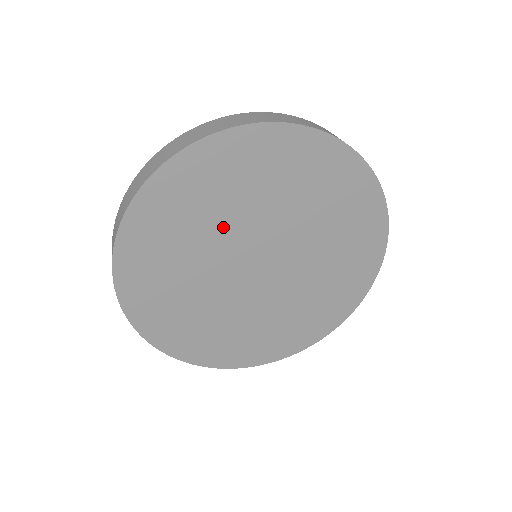
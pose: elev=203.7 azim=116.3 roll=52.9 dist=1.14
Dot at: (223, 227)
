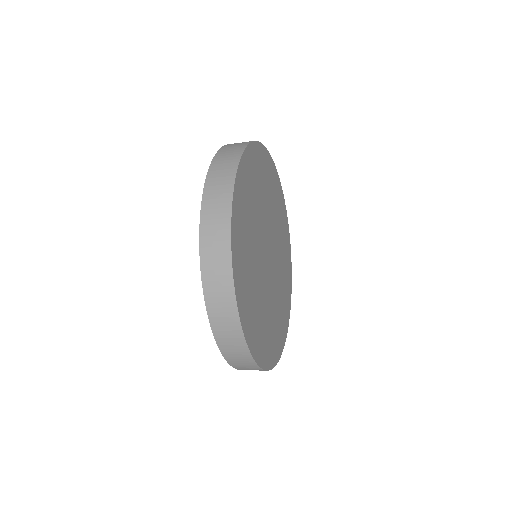
Dot at: (259, 215)
